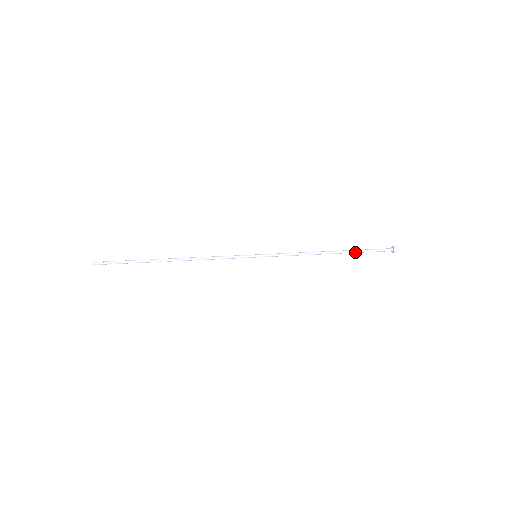
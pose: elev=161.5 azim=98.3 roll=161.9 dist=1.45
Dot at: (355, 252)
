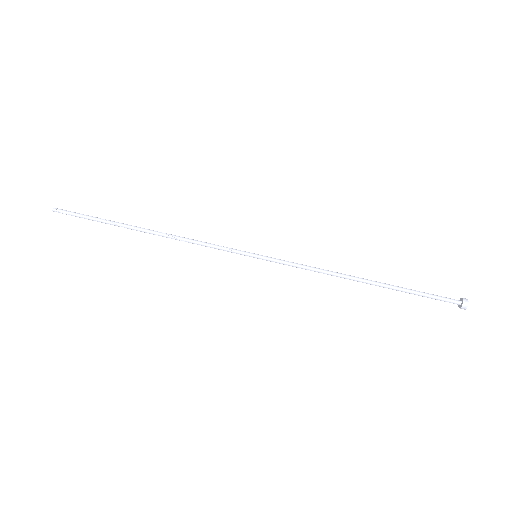
Dot at: (399, 290)
